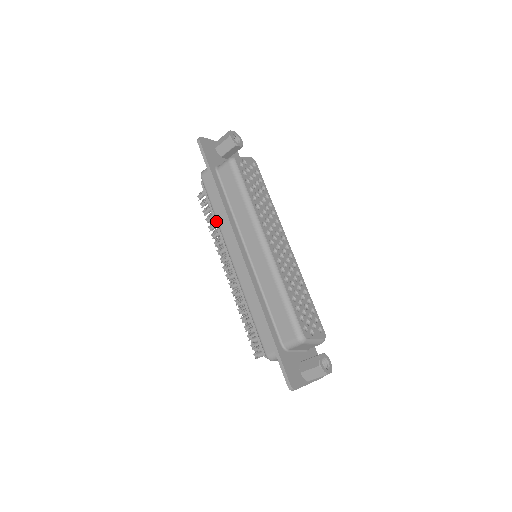
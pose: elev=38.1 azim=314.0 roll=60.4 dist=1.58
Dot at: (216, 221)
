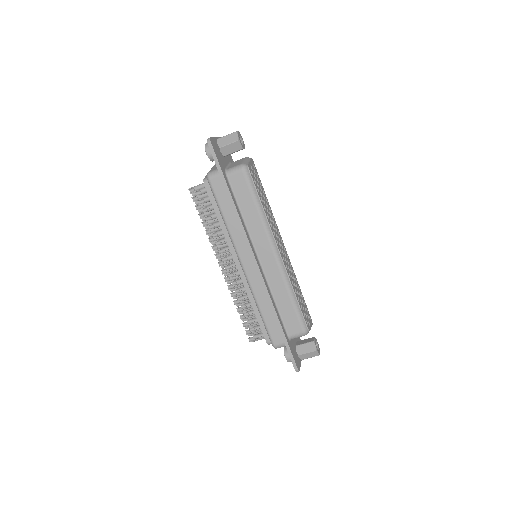
Dot at: (222, 224)
